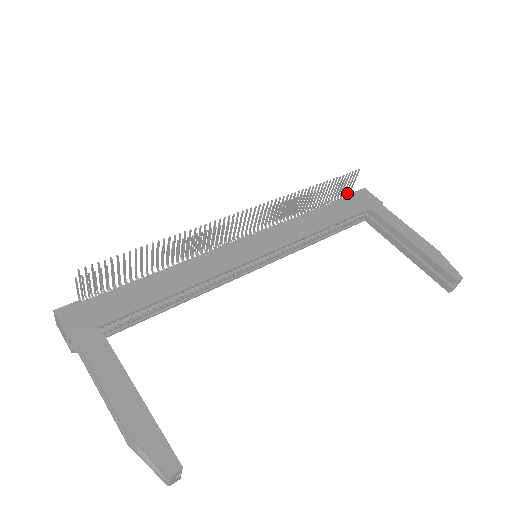
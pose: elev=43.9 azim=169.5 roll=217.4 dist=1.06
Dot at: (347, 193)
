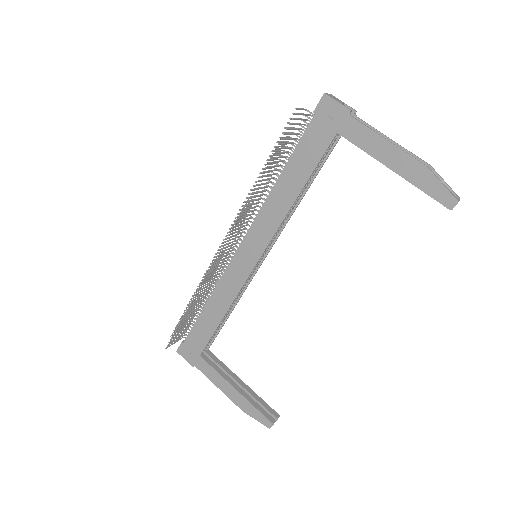
Dot at: (306, 119)
